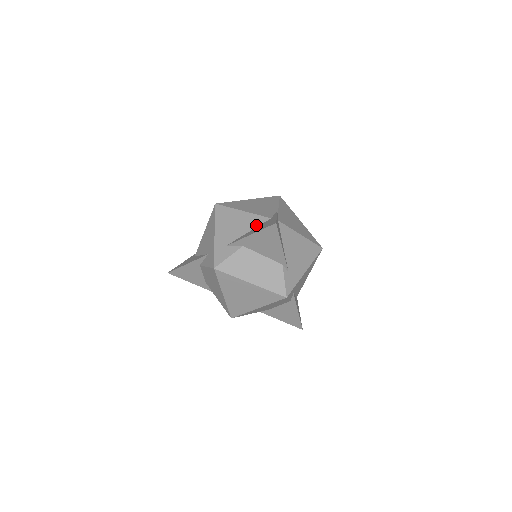
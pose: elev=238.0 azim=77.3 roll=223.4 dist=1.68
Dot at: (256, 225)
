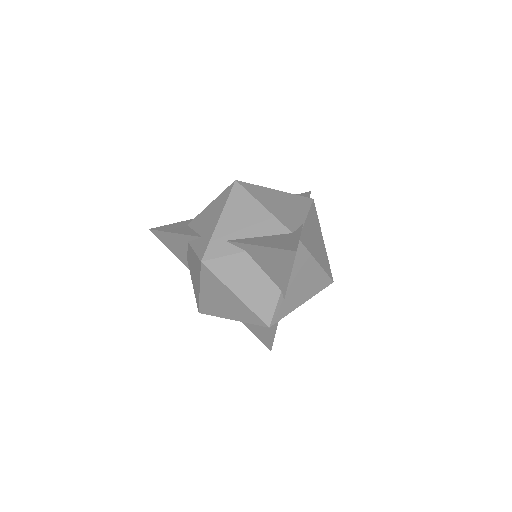
Dot at: (272, 233)
